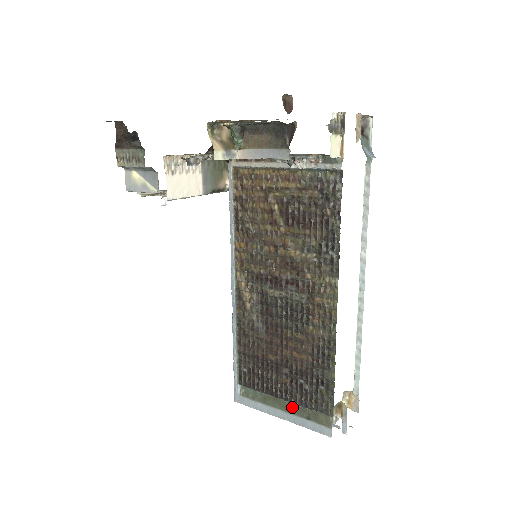
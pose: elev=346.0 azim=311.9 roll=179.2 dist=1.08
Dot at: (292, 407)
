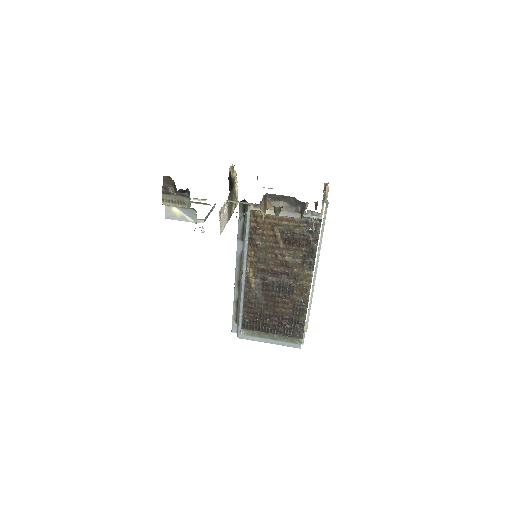
Dot at: (277, 337)
